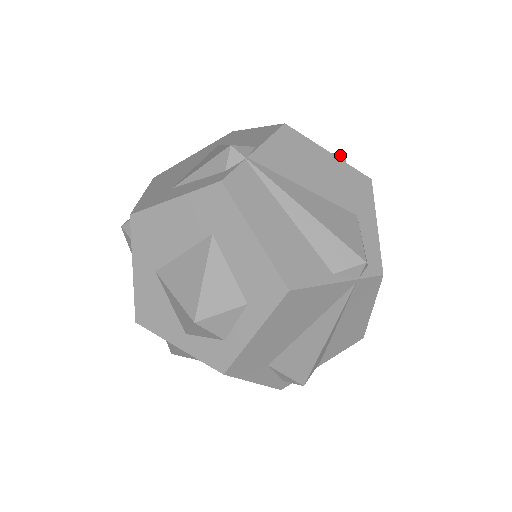
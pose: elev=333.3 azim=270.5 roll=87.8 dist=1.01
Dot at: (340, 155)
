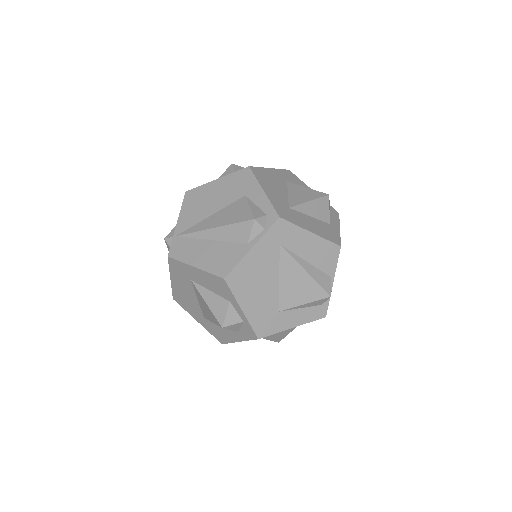
Dot at: (329, 201)
